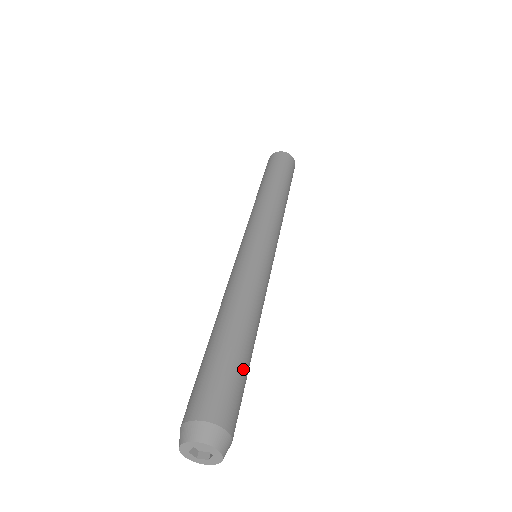
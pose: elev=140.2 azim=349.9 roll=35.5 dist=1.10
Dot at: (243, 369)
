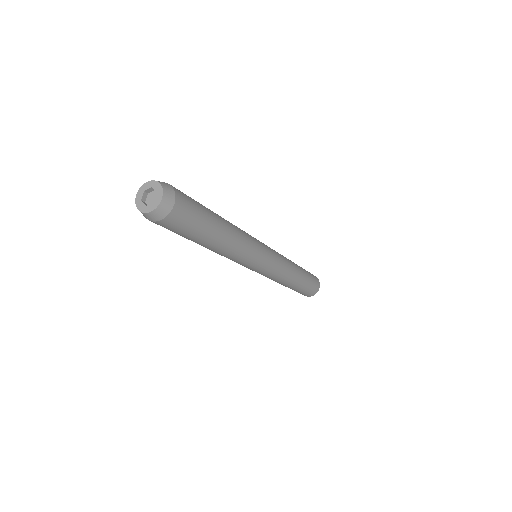
Dot at: (204, 207)
